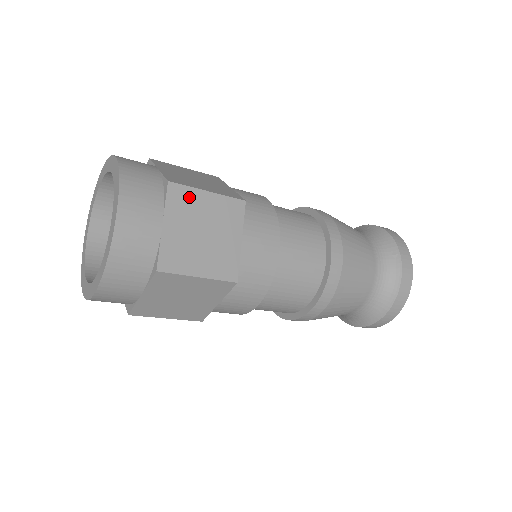
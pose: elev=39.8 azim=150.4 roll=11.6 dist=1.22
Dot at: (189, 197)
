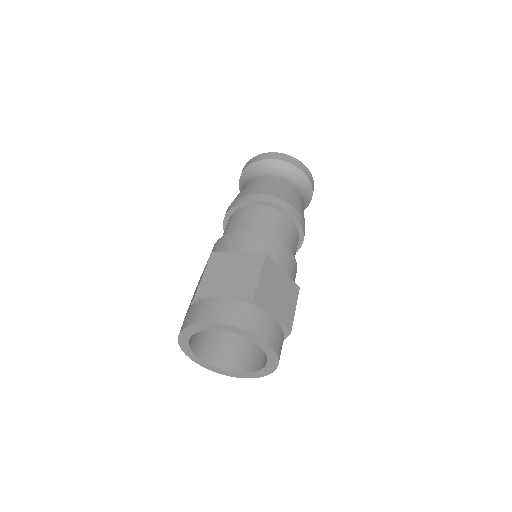
Dot at: occluded
